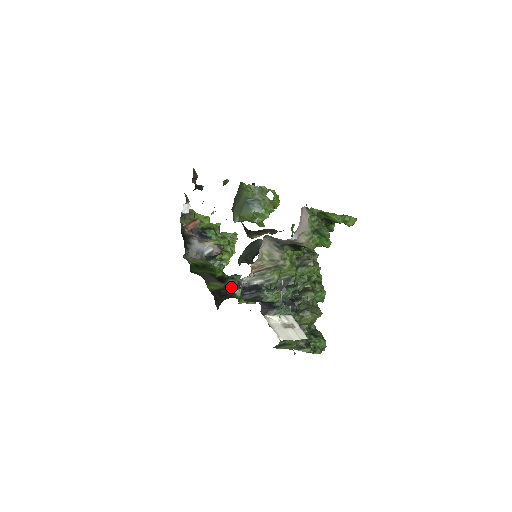
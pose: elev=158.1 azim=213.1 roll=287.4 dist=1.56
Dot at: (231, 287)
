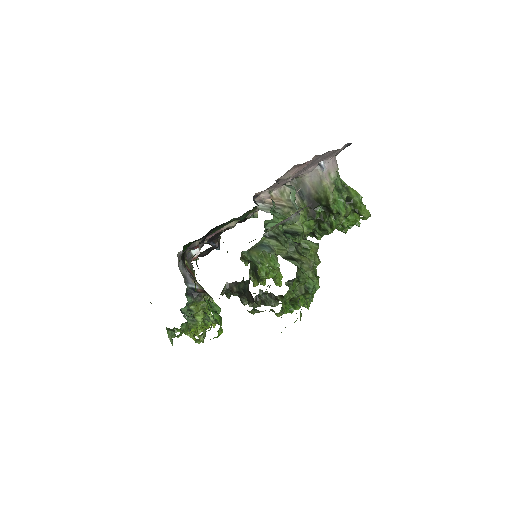
Dot at: occluded
